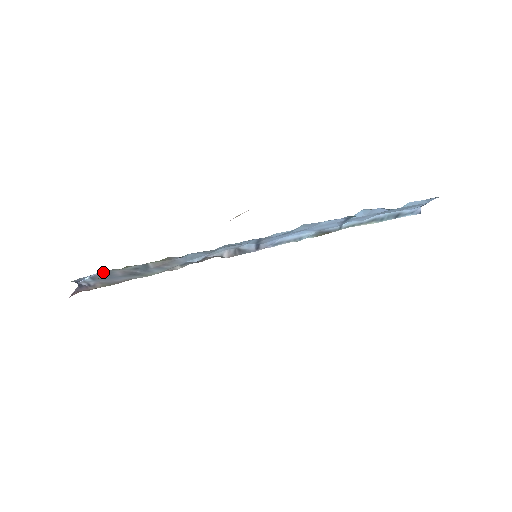
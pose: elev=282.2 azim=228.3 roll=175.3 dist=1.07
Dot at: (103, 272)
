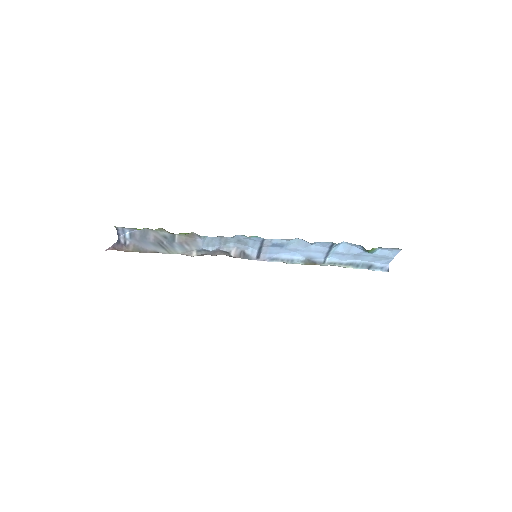
Dot at: (142, 230)
